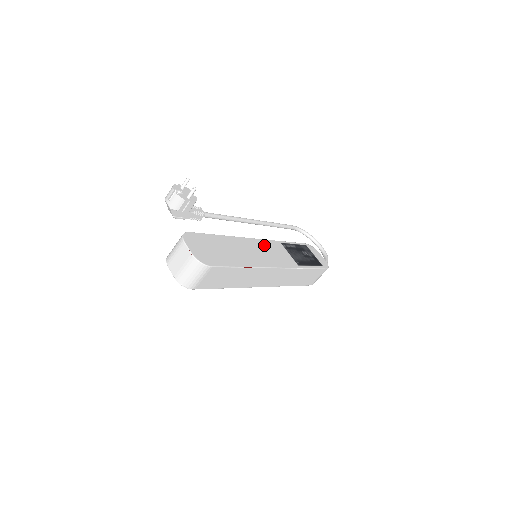
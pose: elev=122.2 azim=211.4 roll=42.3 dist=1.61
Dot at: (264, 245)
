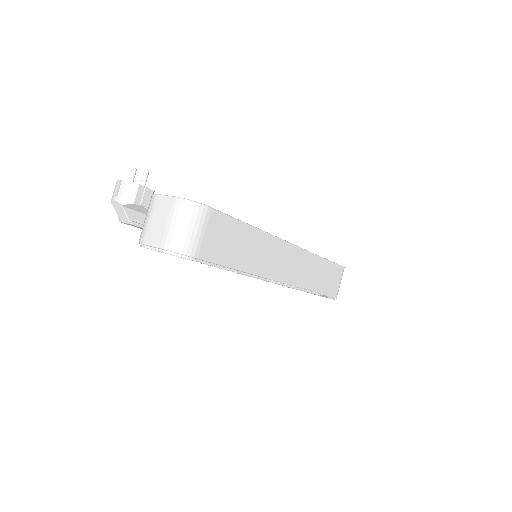
Dot at: occluded
